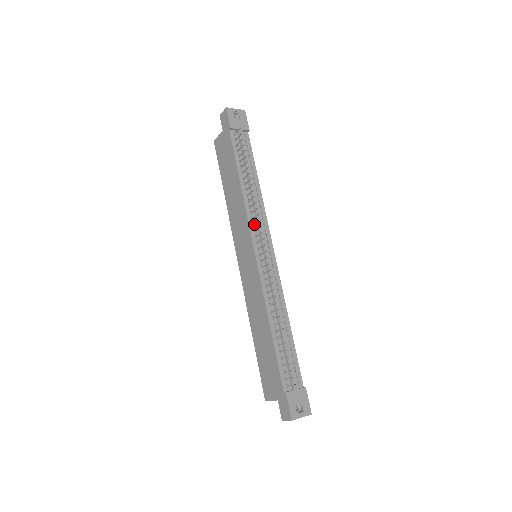
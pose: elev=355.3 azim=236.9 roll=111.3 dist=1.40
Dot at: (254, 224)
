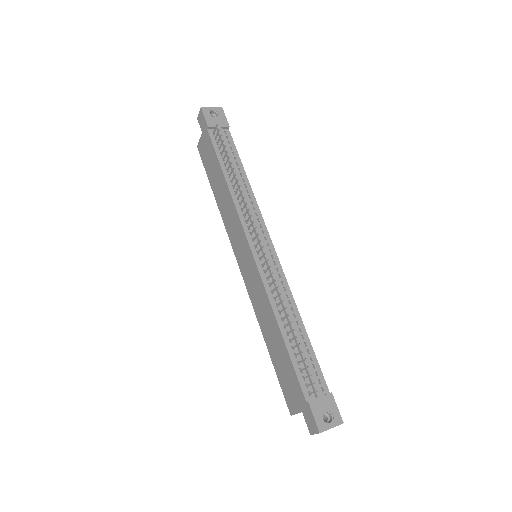
Dot at: (247, 221)
